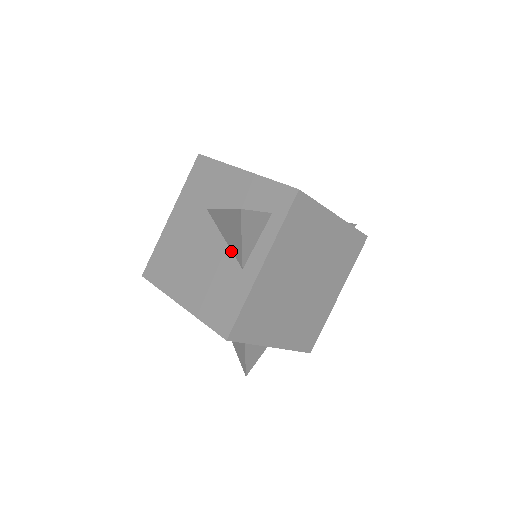
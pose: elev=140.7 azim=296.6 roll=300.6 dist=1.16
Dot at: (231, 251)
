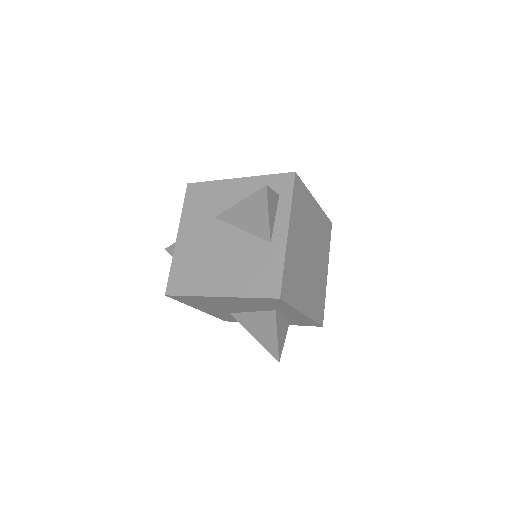
Dot at: (253, 235)
